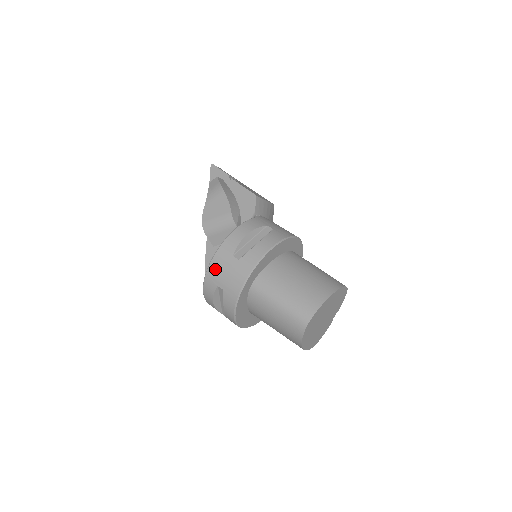
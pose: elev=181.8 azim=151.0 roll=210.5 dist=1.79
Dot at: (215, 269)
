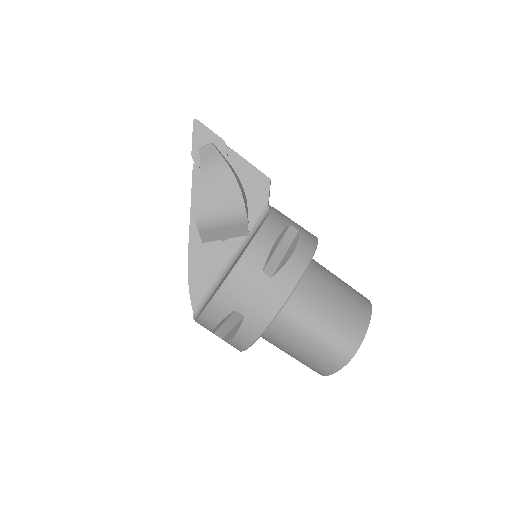
Dot at: (234, 288)
